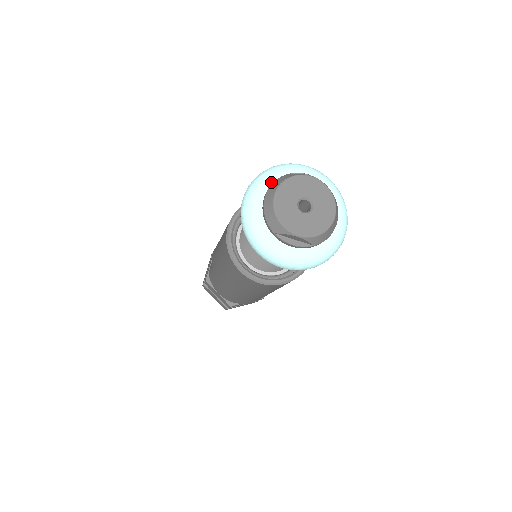
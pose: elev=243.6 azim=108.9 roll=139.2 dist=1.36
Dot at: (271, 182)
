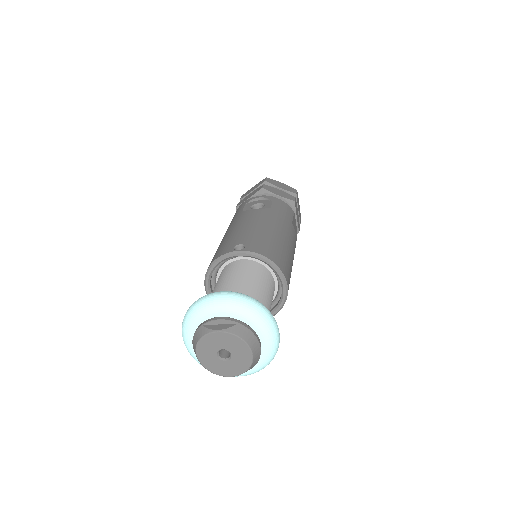
Dot at: (193, 331)
